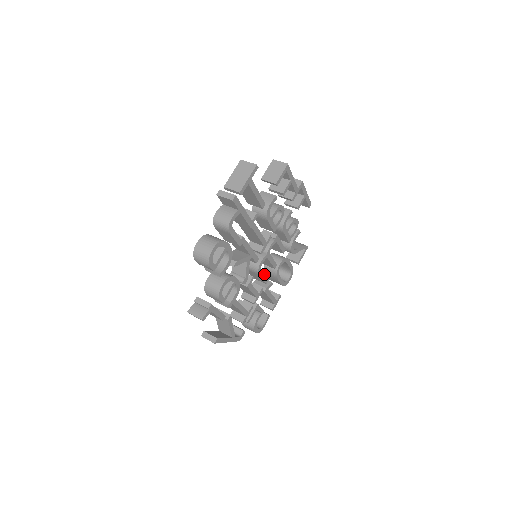
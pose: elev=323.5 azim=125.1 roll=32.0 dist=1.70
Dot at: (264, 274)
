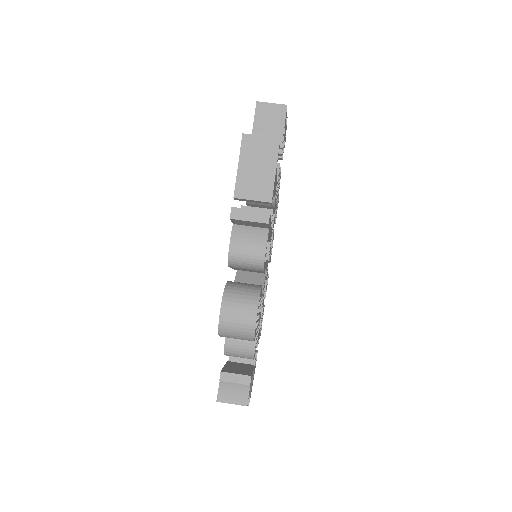
Dot at: (267, 272)
